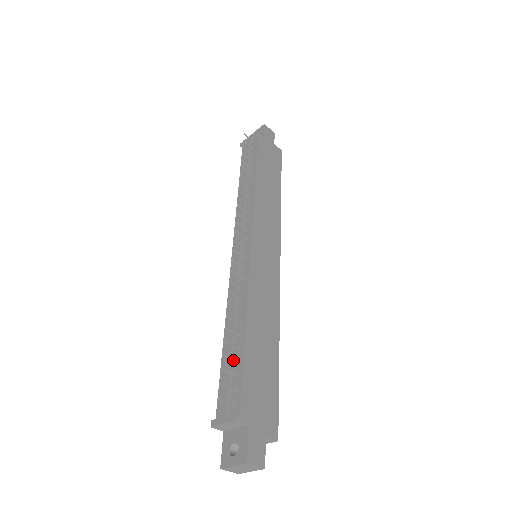
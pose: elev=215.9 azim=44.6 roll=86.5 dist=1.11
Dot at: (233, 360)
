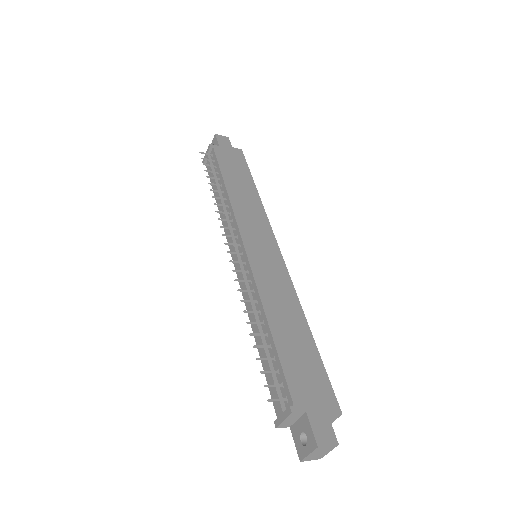
Dot at: (269, 360)
